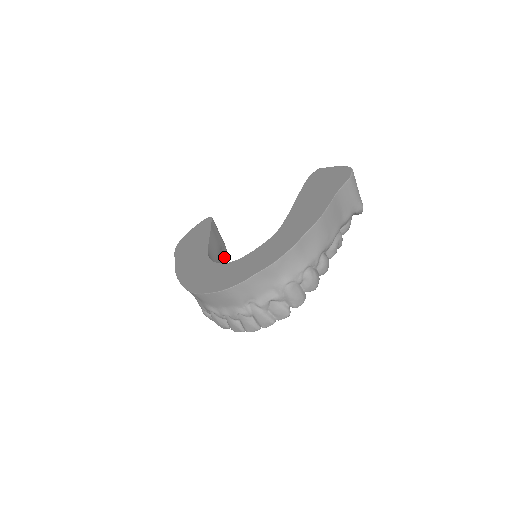
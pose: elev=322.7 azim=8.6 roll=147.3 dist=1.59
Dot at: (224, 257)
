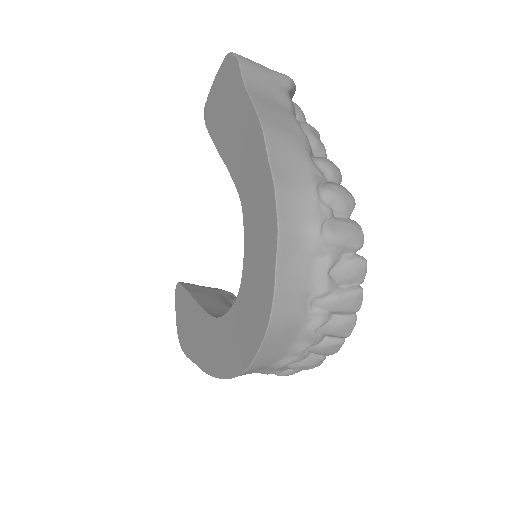
Dot at: (234, 300)
